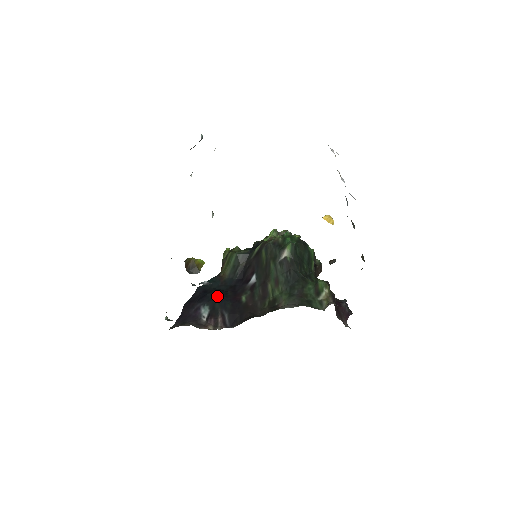
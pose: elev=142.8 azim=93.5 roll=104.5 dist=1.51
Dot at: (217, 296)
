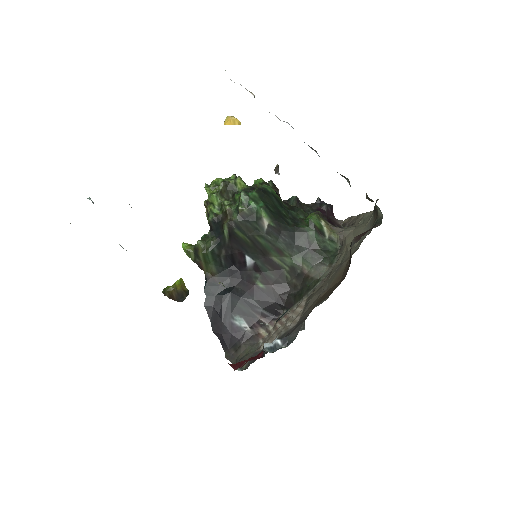
Dot at: (233, 301)
